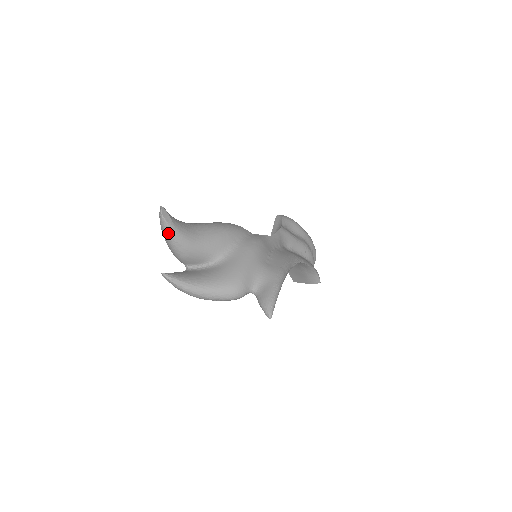
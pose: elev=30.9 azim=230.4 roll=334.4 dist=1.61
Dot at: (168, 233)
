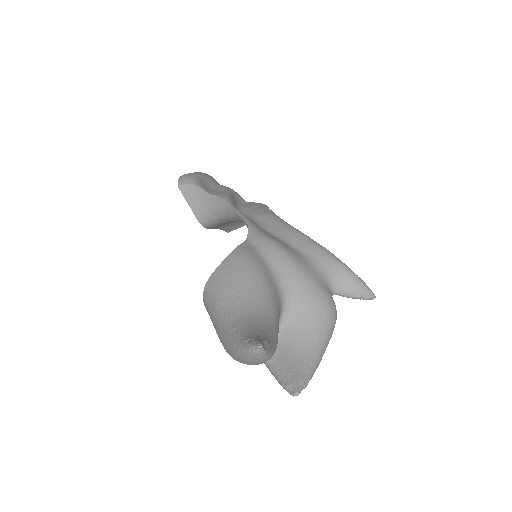
Dot at: (269, 357)
